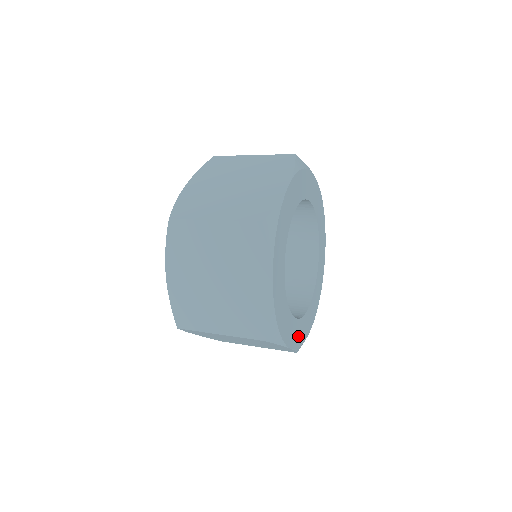
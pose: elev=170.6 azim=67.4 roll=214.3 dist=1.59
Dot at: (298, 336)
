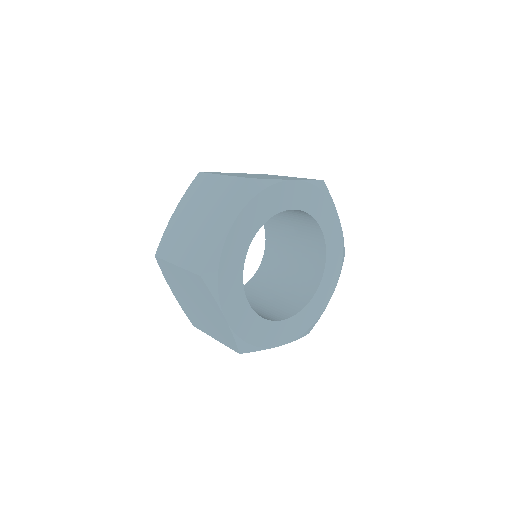
Dot at: (295, 329)
